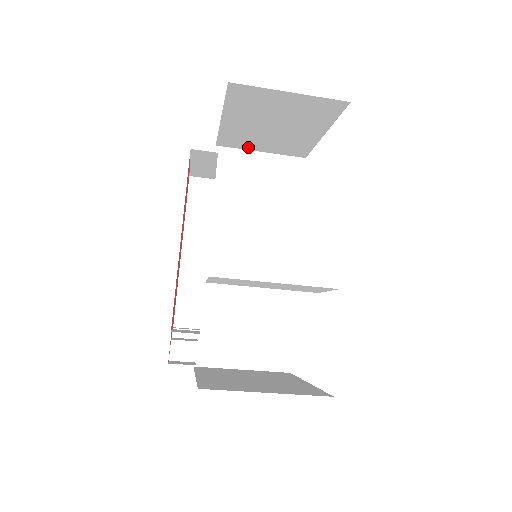
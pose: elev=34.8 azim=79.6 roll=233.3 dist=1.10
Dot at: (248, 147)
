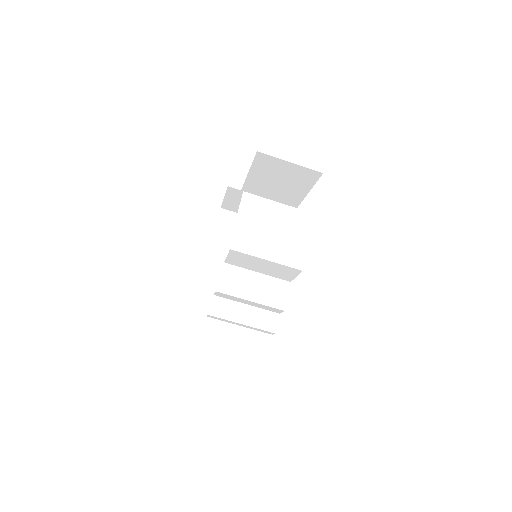
Dot at: occluded
